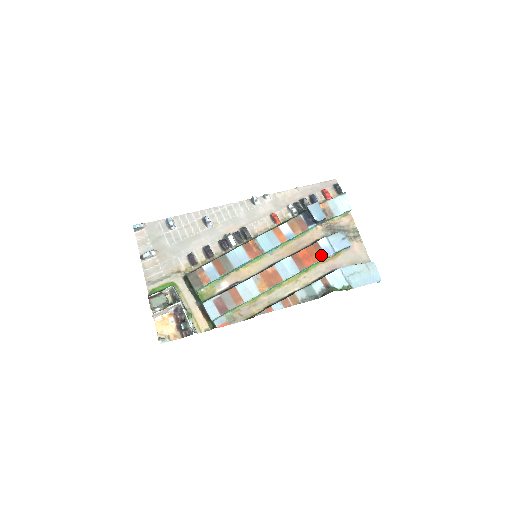
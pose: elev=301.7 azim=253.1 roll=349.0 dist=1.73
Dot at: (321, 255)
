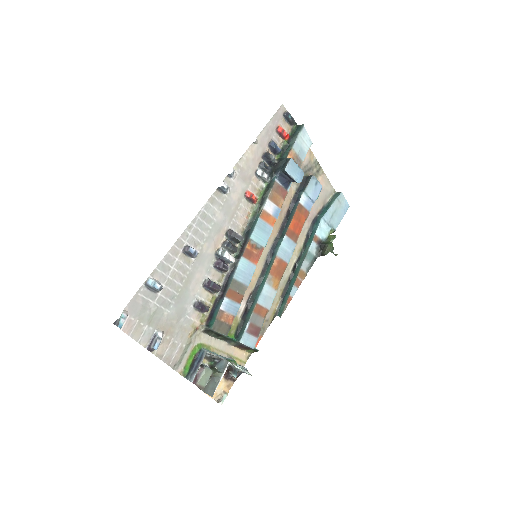
Dot at: (305, 214)
